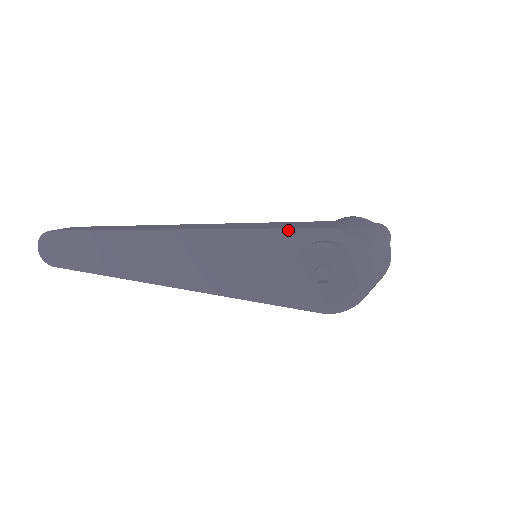
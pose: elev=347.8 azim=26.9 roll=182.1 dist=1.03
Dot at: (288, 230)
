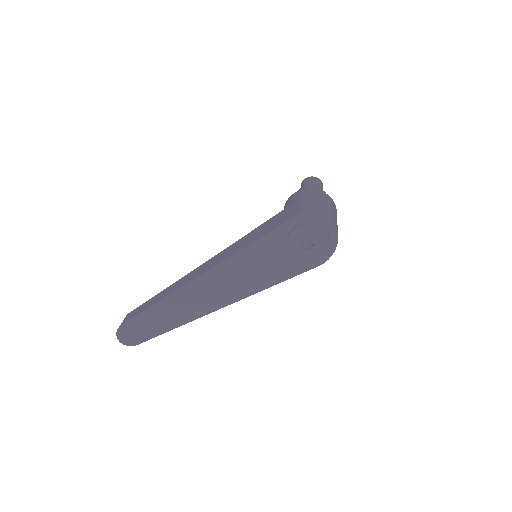
Dot at: (271, 233)
